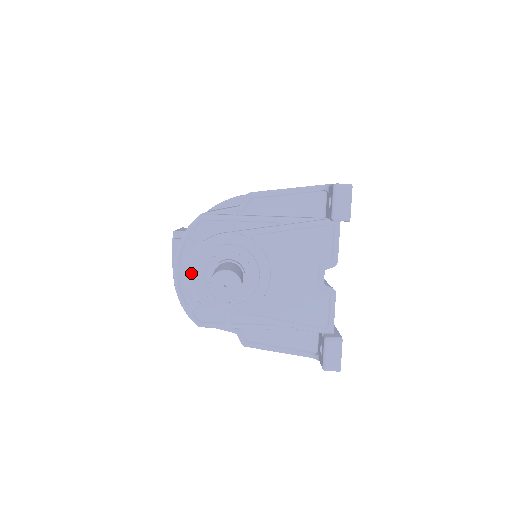
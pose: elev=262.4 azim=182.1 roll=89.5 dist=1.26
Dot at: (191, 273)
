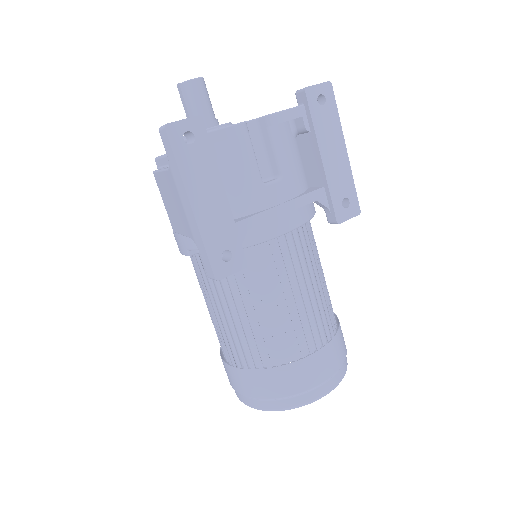
Dot at: occluded
